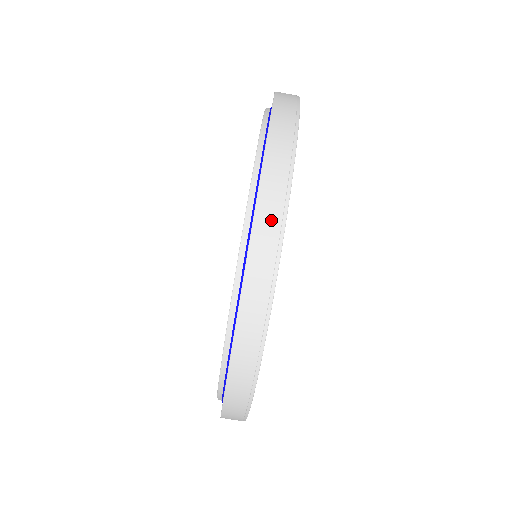
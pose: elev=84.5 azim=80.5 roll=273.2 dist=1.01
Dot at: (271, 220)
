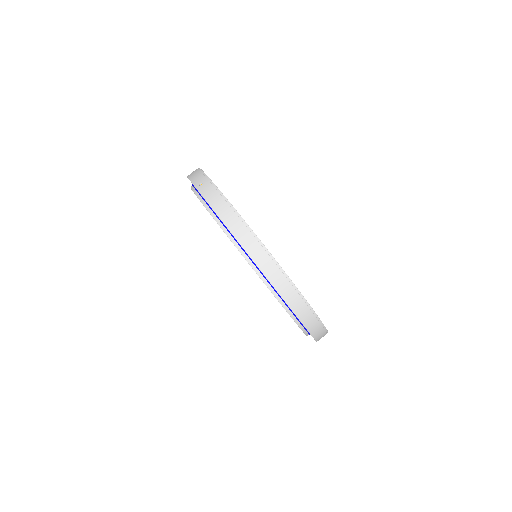
Dot at: (297, 302)
